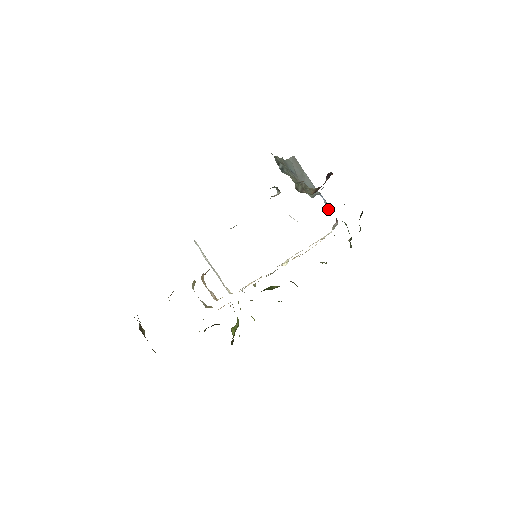
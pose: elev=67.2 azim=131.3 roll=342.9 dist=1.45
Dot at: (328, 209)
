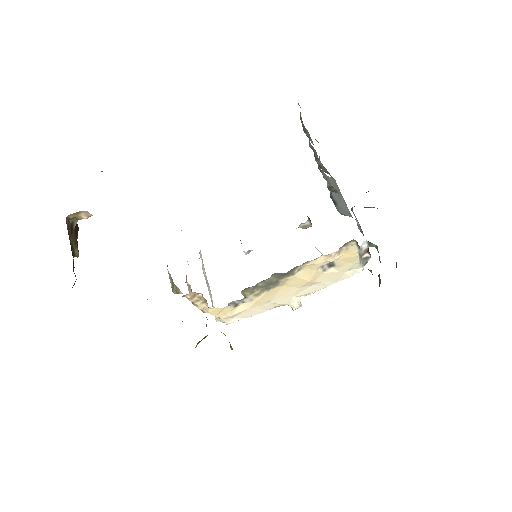
Dot at: occluded
